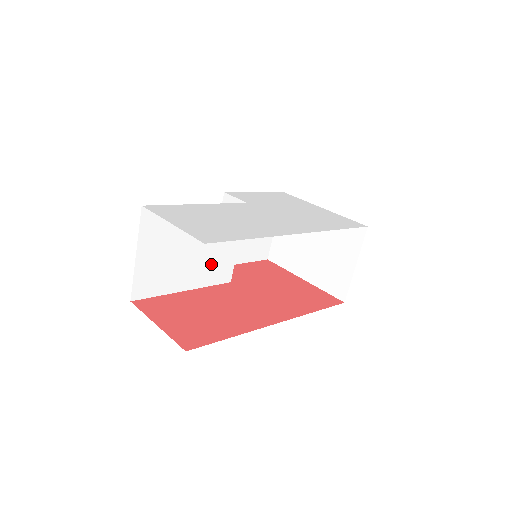
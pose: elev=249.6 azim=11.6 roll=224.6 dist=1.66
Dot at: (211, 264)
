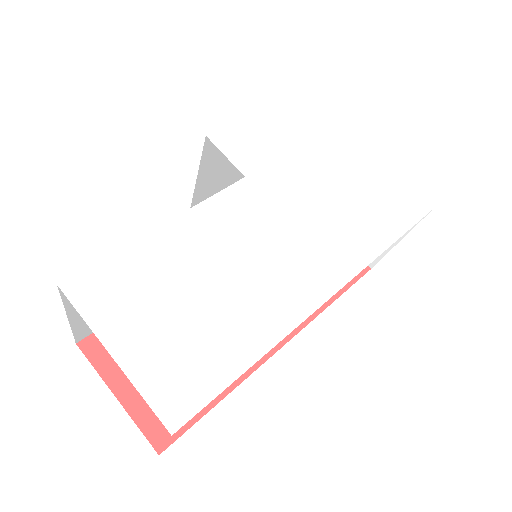
Dot at: occluded
